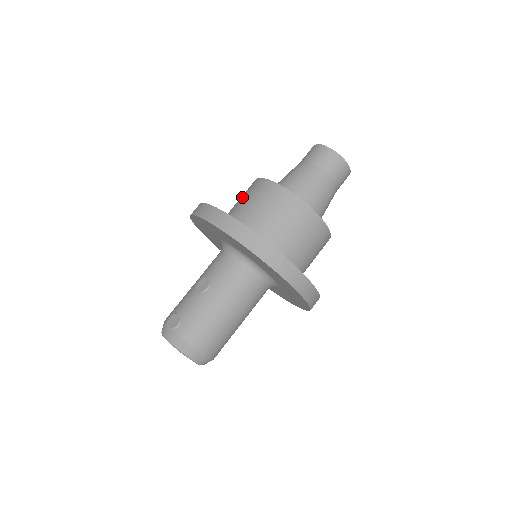
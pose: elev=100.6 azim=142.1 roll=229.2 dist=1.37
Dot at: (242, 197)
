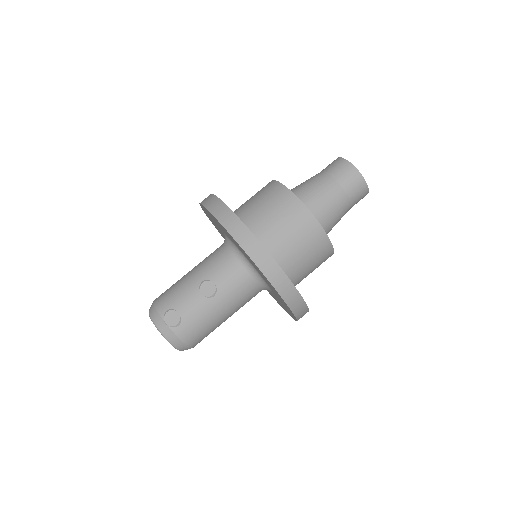
Dot at: (269, 207)
